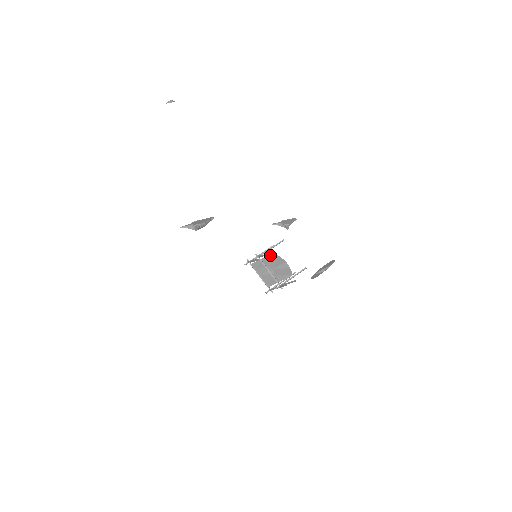
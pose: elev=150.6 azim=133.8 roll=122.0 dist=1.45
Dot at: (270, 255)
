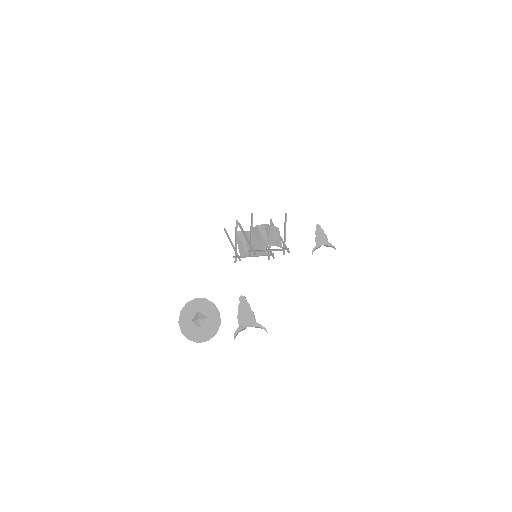
Dot at: (253, 236)
